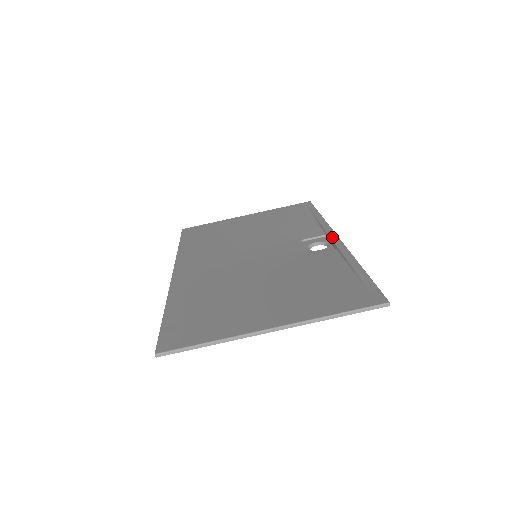
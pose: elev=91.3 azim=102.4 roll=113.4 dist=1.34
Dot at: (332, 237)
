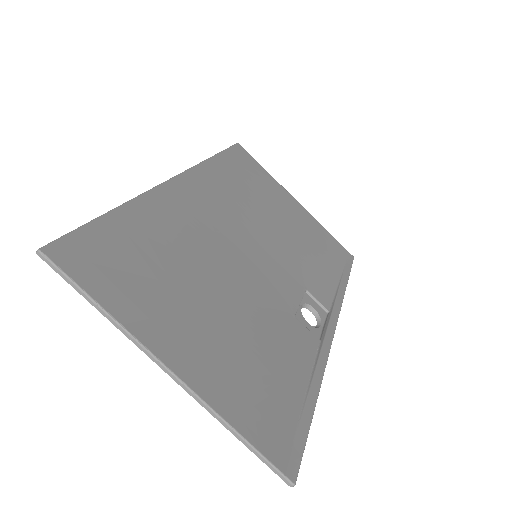
Dot at: (331, 324)
